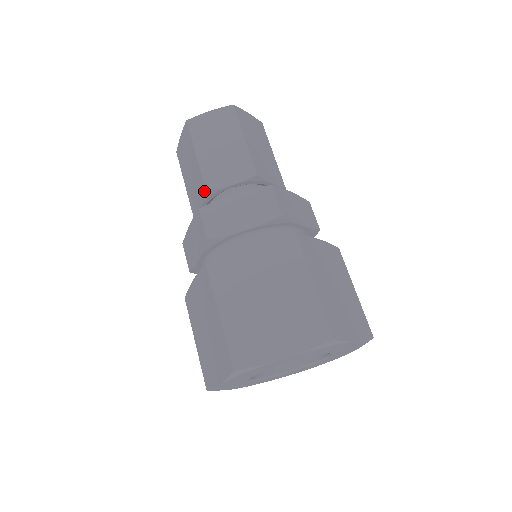
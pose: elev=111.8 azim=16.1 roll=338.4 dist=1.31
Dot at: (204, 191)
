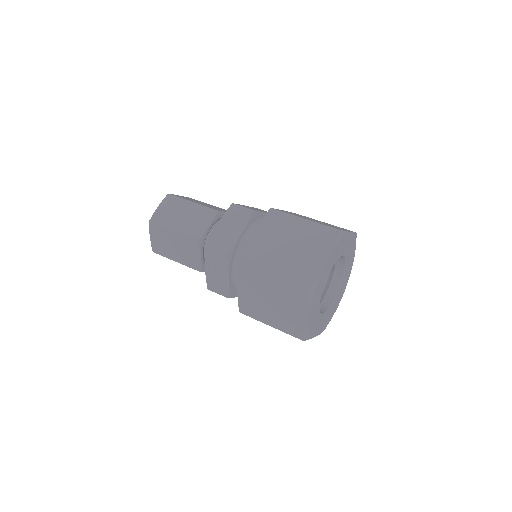
Dot at: (196, 243)
